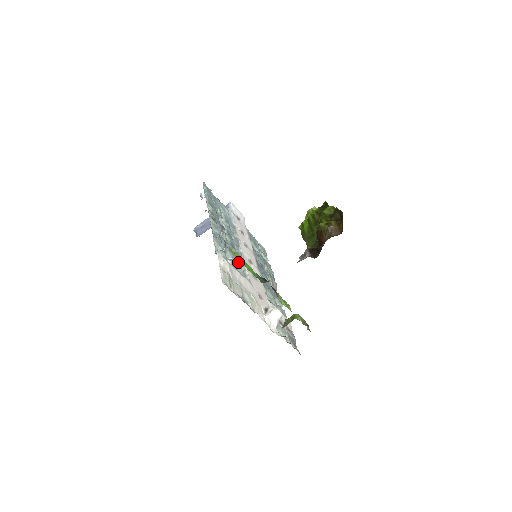
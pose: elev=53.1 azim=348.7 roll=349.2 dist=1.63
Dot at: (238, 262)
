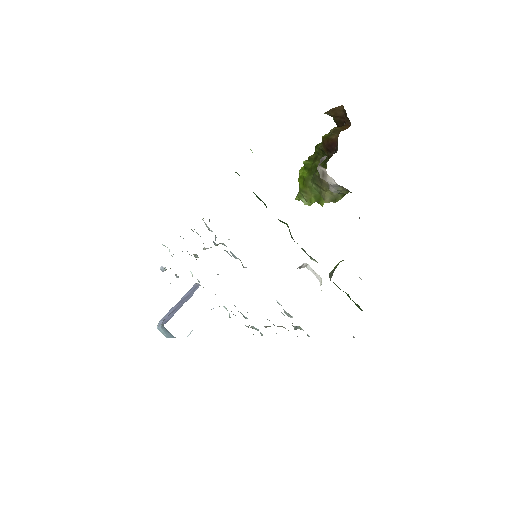
Dot at: (237, 258)
